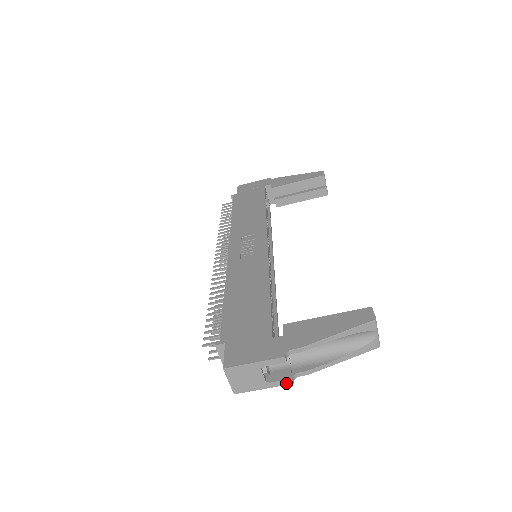
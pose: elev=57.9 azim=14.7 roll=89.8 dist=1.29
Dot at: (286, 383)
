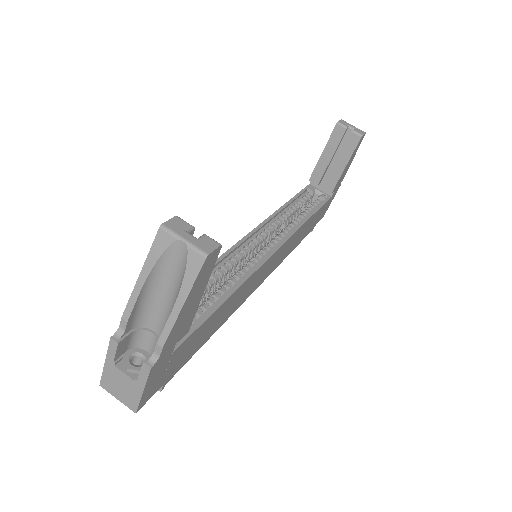
Dot at: (147, 371)
